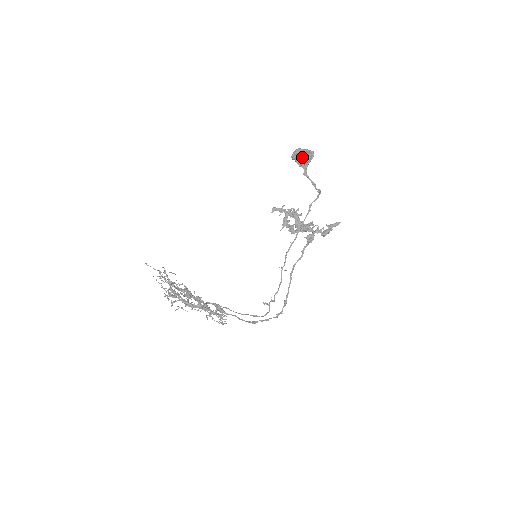
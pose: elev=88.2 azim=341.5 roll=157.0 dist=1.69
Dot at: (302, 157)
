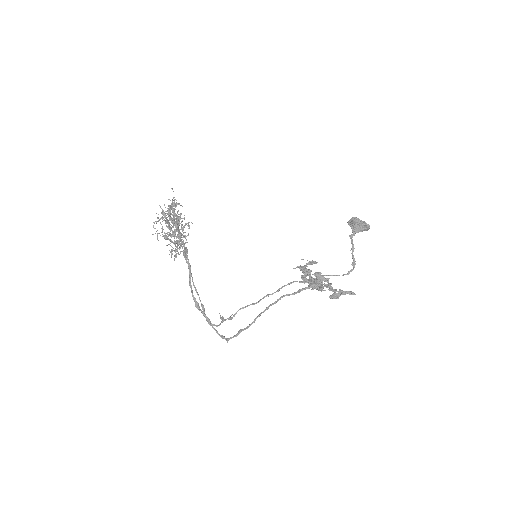
Dot at: (358, 220)
